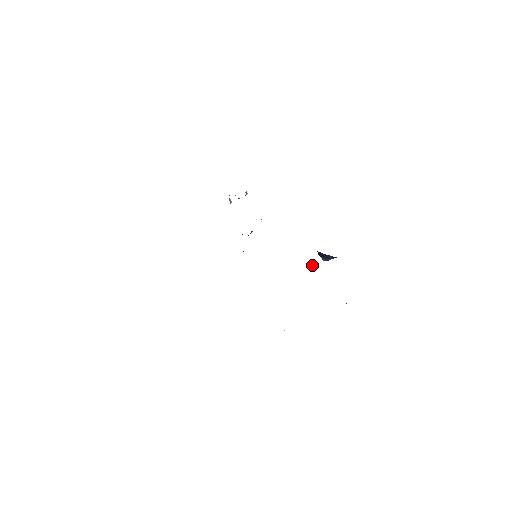
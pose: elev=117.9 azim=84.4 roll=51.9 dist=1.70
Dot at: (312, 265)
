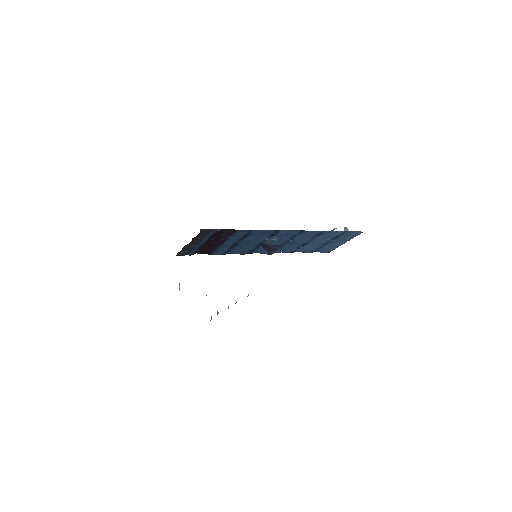
Dot at: occluded
